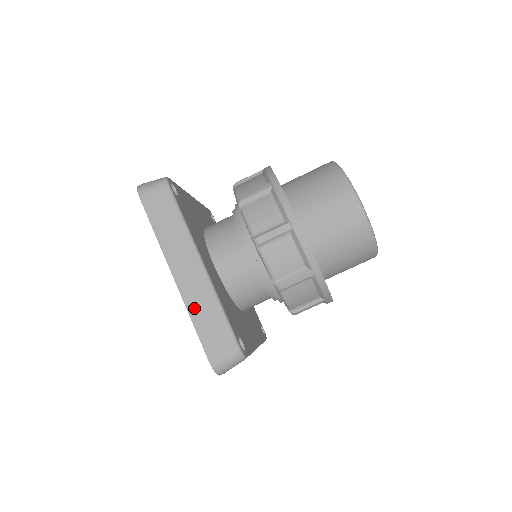
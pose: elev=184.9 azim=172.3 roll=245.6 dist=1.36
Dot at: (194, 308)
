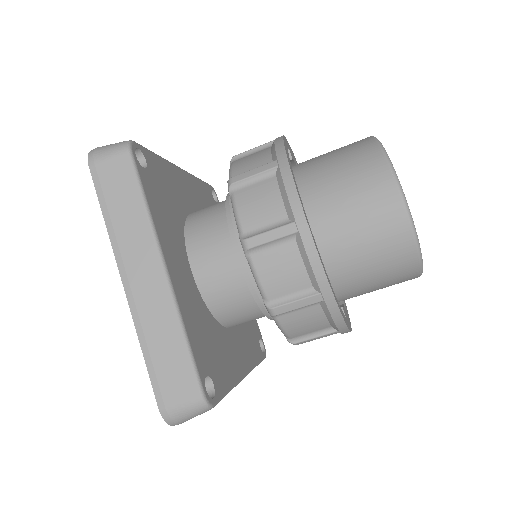
Dot at: (146, 331)
